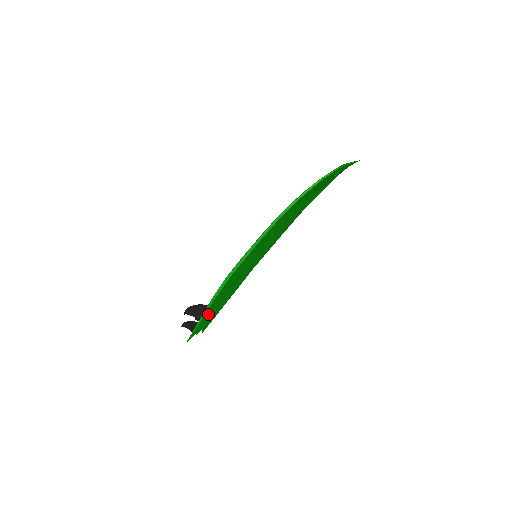
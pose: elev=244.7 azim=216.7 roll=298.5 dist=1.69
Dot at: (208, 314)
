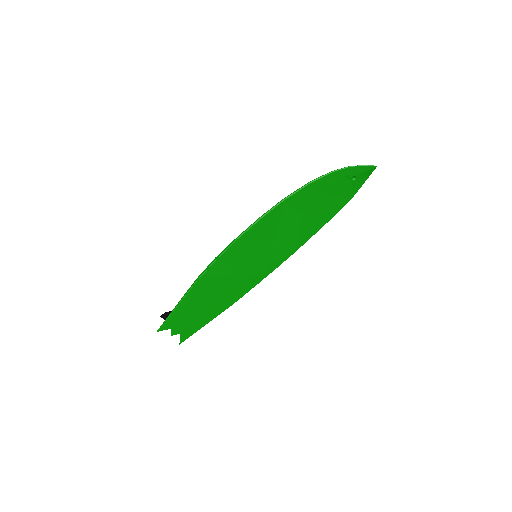
Dot at: (189, 306)
